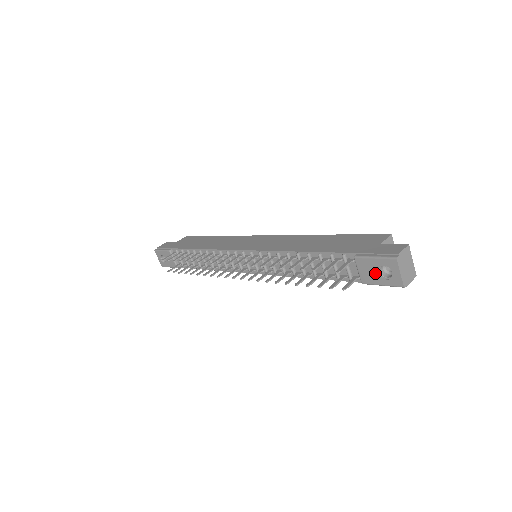
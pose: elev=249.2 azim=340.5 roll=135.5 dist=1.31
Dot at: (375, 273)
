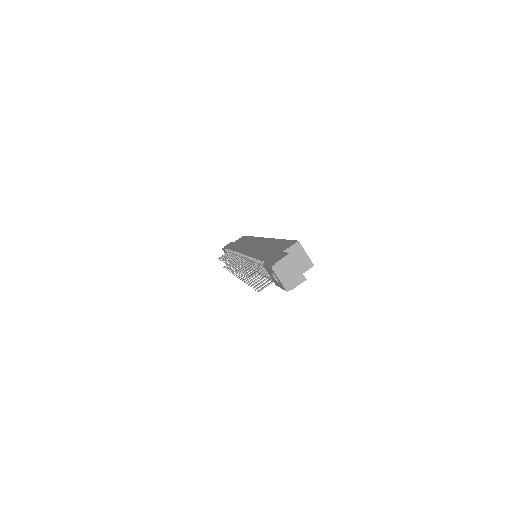
Dot at: (274, 278)
